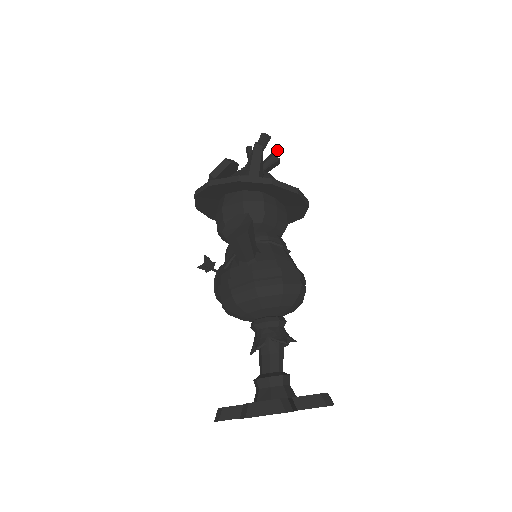
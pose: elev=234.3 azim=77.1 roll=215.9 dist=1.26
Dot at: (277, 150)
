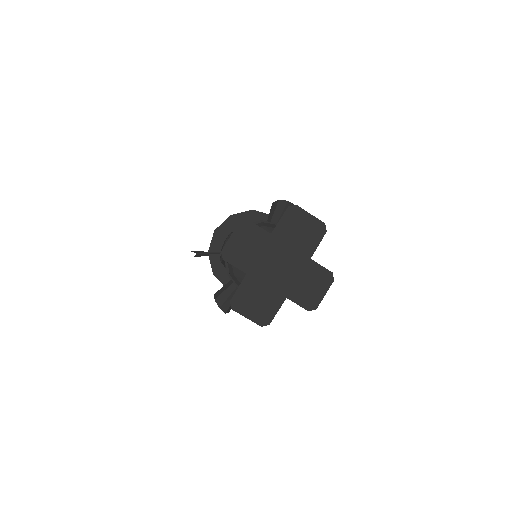
Dot at: occluded
